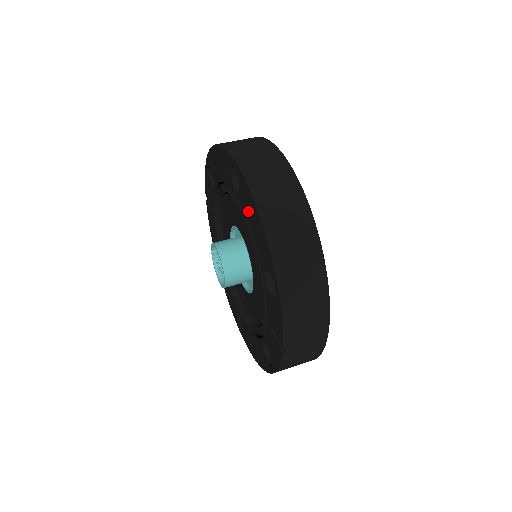
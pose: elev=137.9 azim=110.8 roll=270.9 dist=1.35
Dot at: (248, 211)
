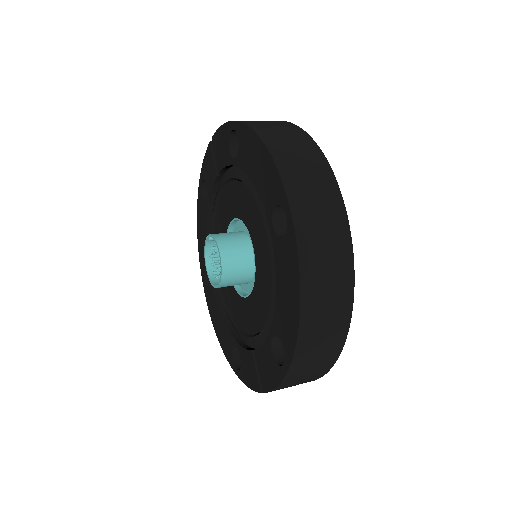
Dot at: (283, 272)
